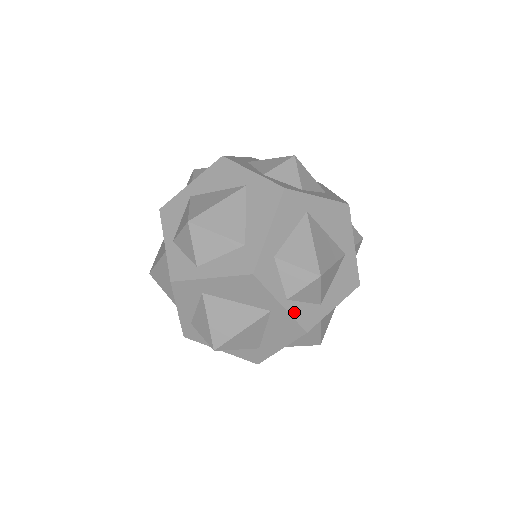
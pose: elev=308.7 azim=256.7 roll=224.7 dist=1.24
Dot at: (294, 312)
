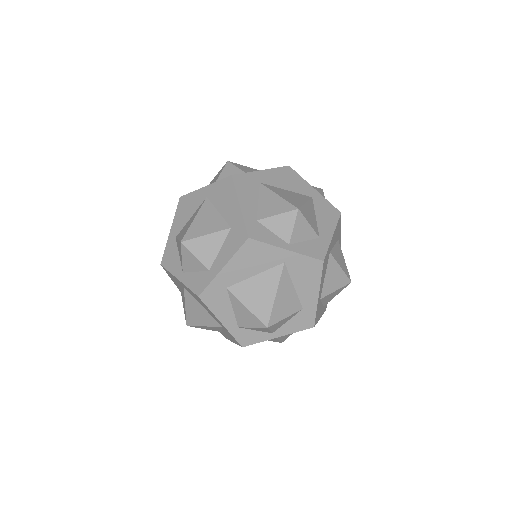
Dot at: (301, 251)
